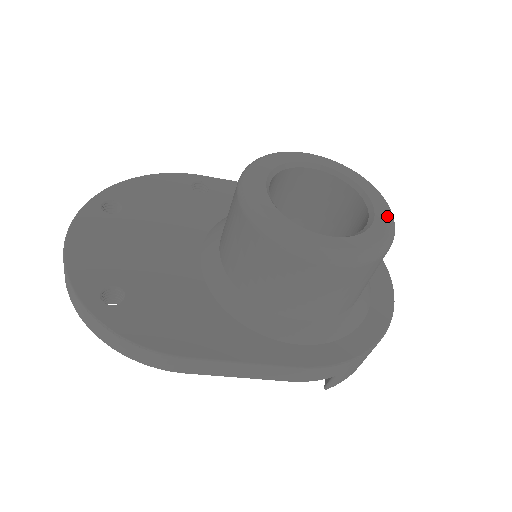
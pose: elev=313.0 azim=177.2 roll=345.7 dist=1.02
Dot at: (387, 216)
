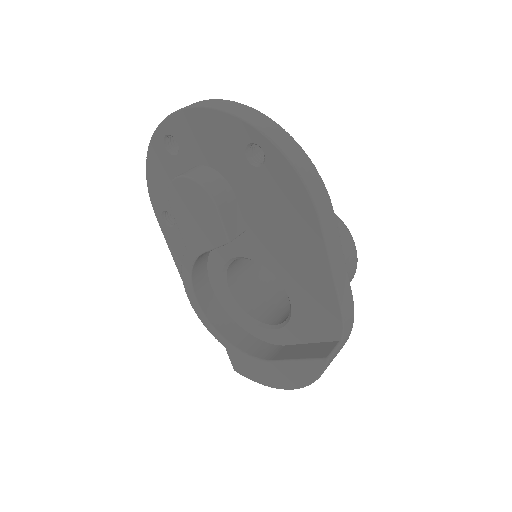
Dot at: occluded
